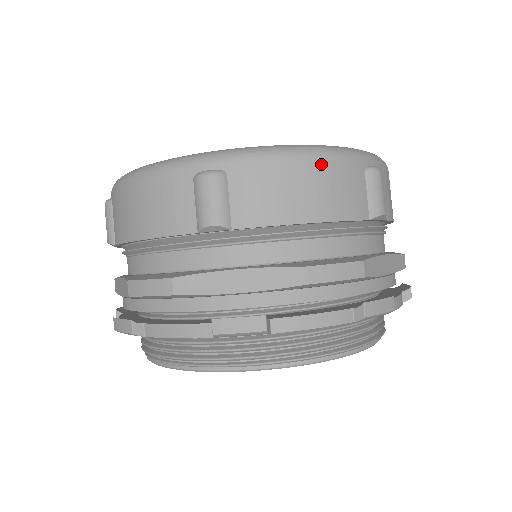
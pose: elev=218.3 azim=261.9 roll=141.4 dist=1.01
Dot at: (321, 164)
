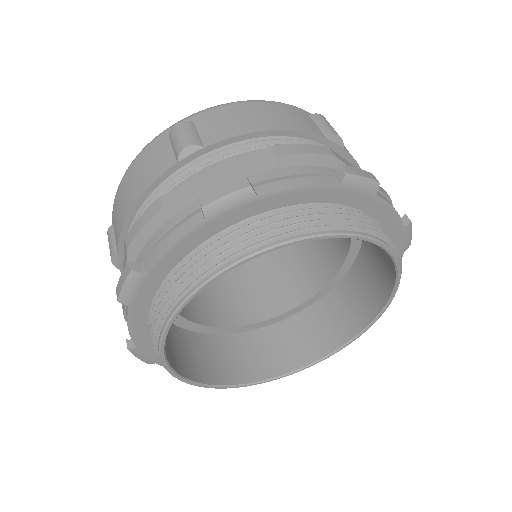
Dot at: (267, 104)
